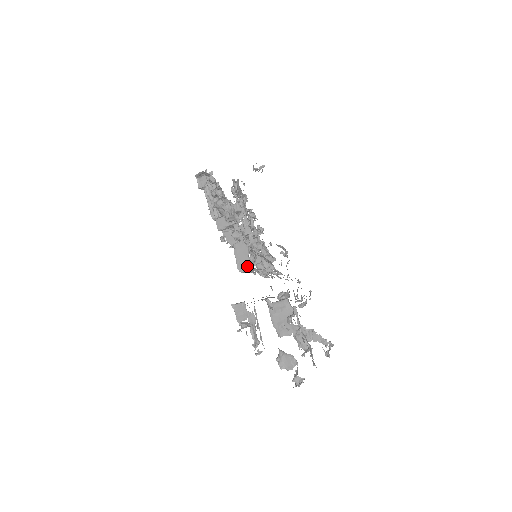
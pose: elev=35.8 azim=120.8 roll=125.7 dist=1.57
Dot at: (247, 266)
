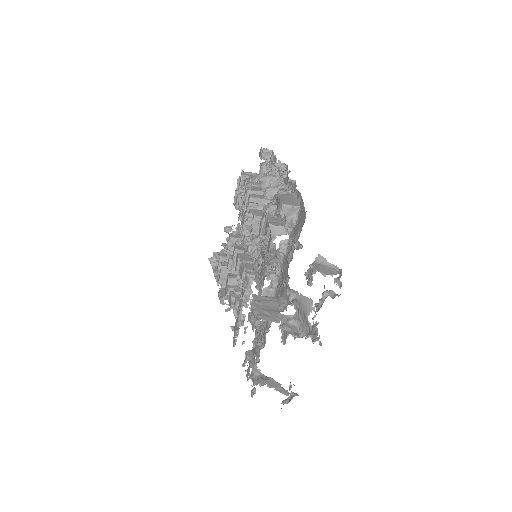
Dot at: (293, 204)
